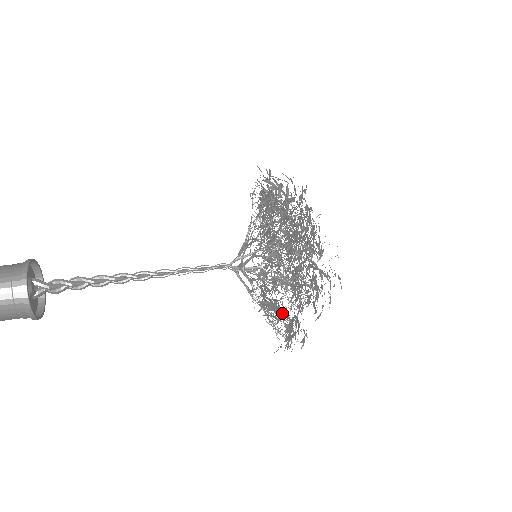
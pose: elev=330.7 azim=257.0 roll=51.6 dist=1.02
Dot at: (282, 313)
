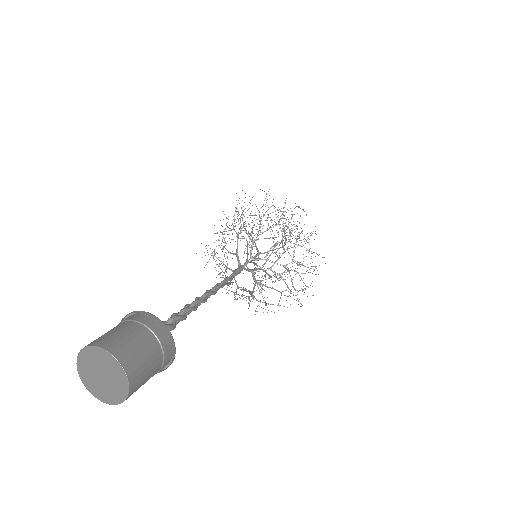
Dot at: (250, 291)
